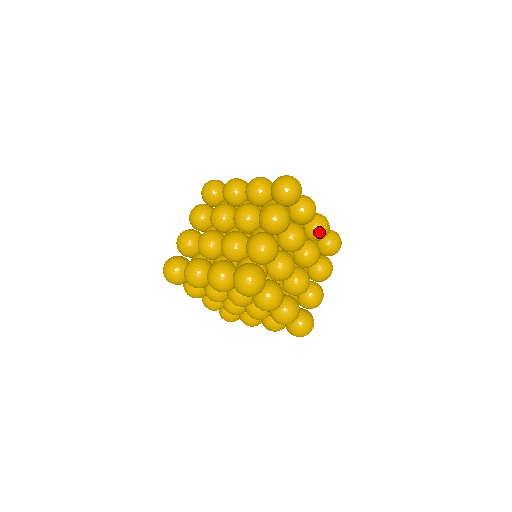
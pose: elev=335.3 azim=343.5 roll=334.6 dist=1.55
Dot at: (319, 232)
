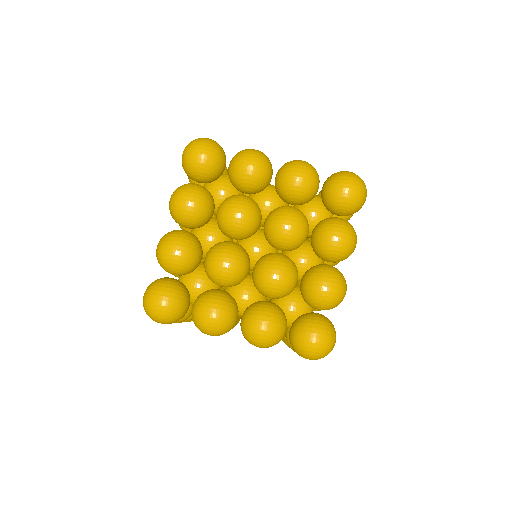
Dot at: (288, 189)
